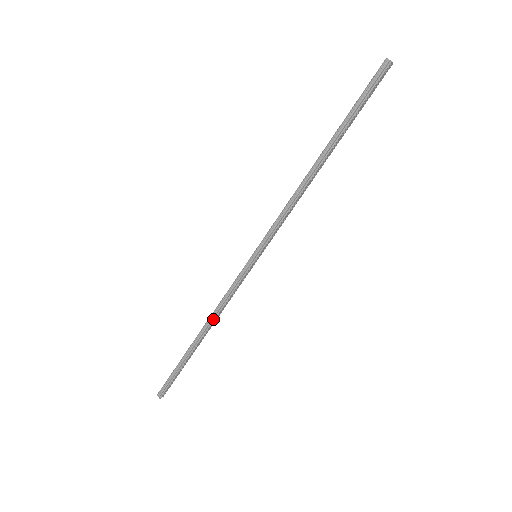
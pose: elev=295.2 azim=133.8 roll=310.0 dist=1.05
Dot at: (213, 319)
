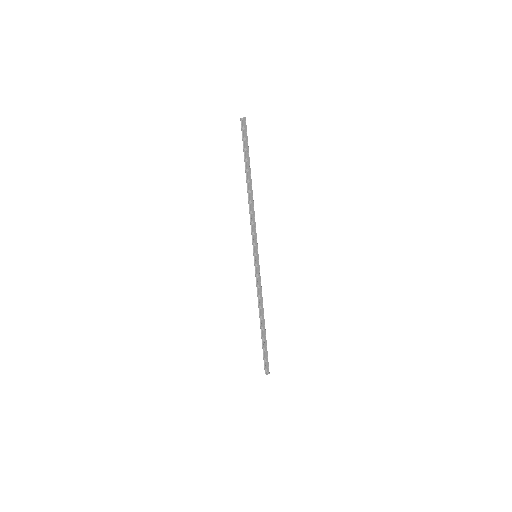
Dot at: (260, 306)
